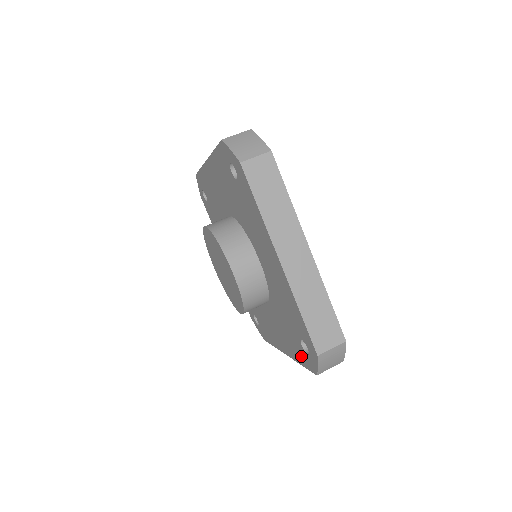
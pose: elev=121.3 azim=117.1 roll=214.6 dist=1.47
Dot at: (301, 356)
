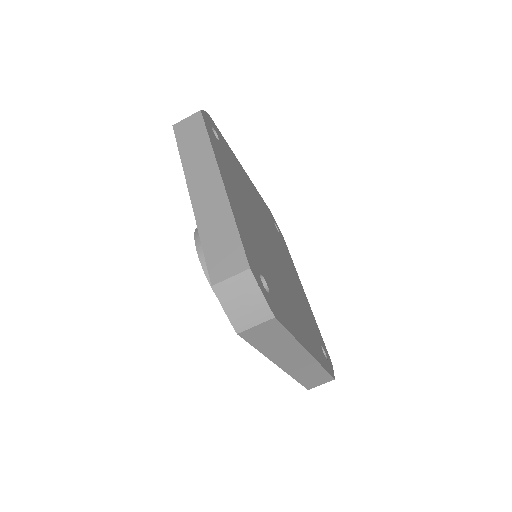
Dot at: occluded
